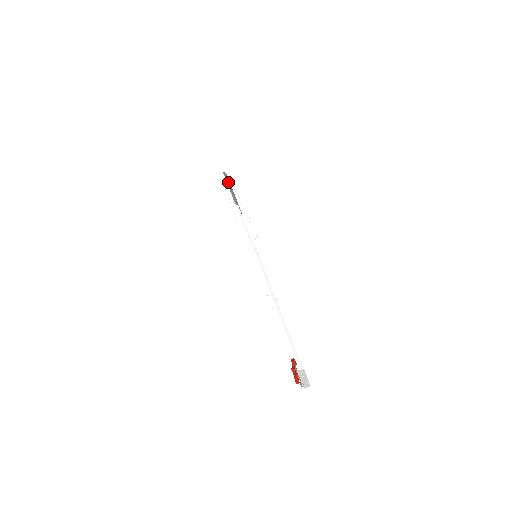
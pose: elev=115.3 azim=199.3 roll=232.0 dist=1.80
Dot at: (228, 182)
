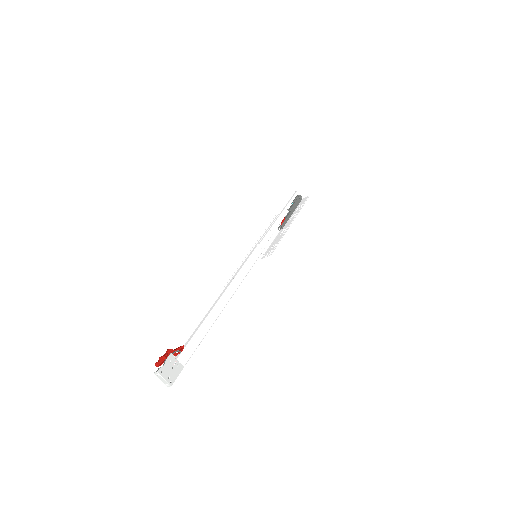
Dot at: (296, 202)
